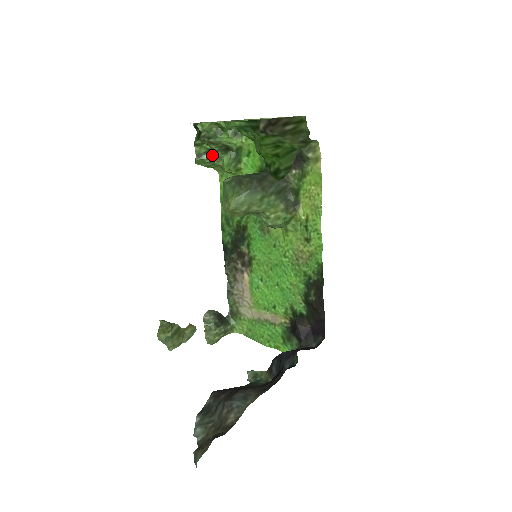
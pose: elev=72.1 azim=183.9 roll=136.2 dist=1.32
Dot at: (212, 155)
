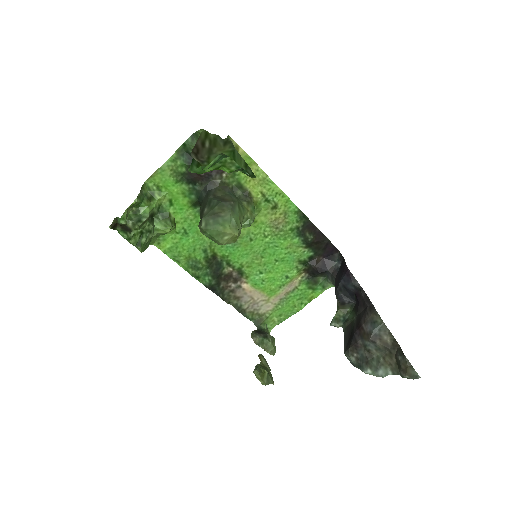
Dot at: (146, 233)
